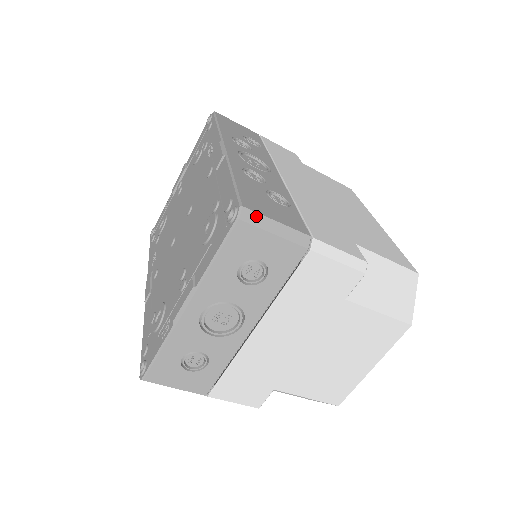
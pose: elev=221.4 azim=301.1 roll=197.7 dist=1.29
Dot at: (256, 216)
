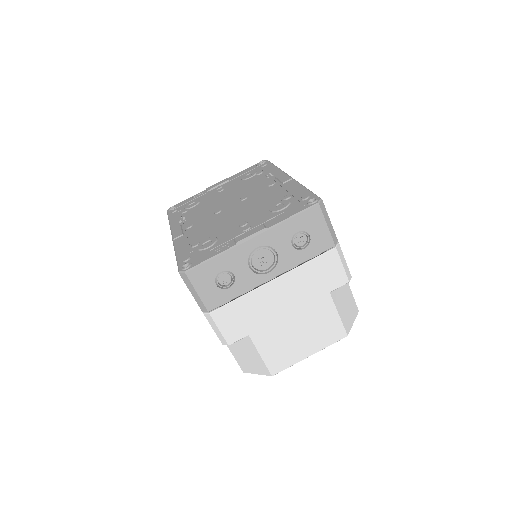
Dot at: (325, 209)
